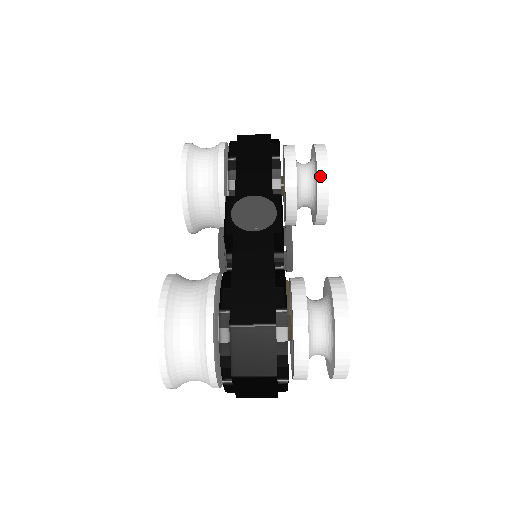
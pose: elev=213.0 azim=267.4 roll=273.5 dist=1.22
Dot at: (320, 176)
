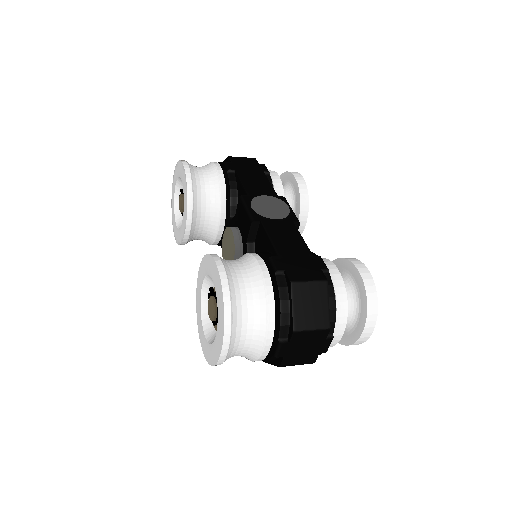
Dot at: (301, 192)
